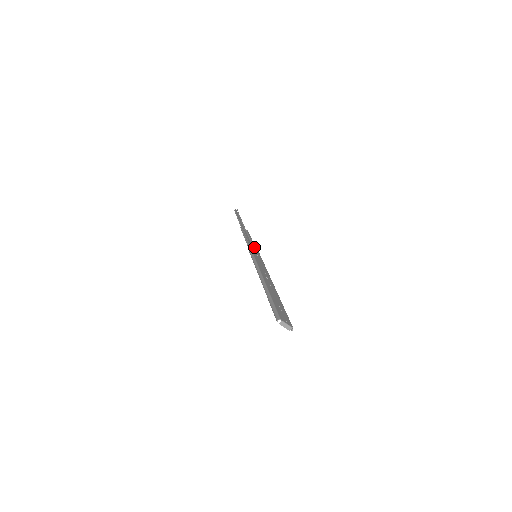
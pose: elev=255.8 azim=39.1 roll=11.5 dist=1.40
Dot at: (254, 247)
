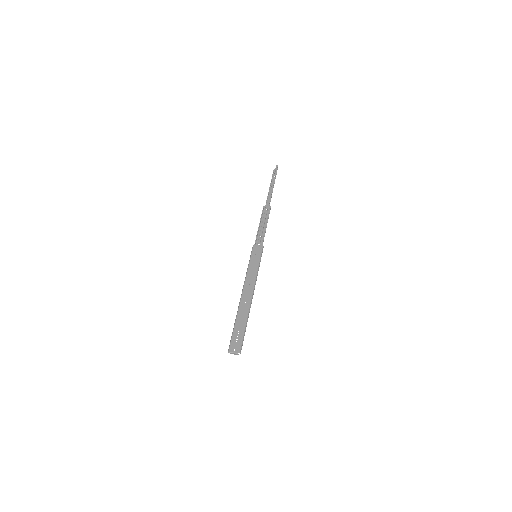
Dot at: (261, 239)
